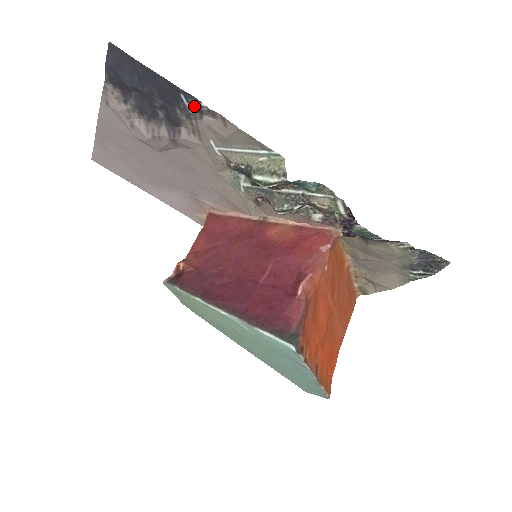
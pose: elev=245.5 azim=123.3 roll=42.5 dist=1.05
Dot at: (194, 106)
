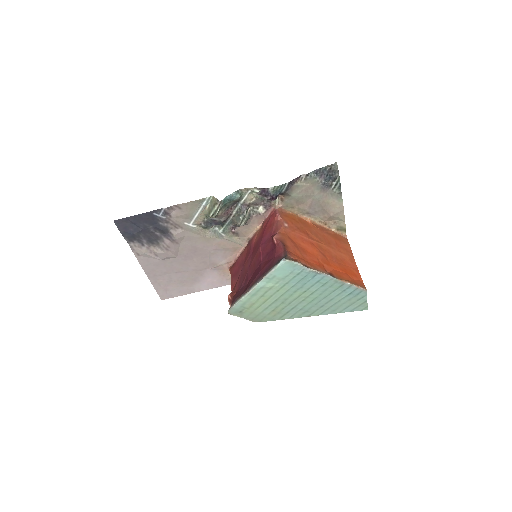
Dot at: (162, 213)
